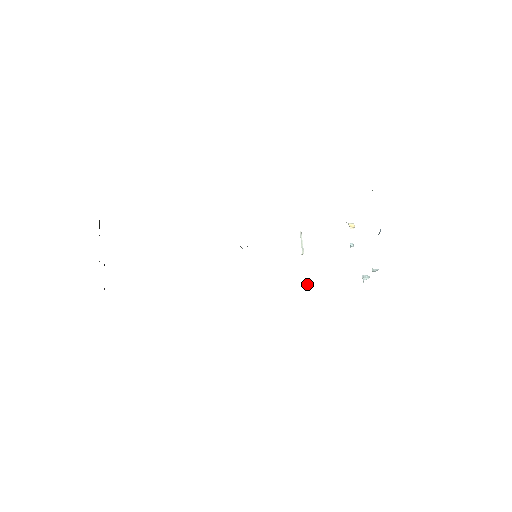
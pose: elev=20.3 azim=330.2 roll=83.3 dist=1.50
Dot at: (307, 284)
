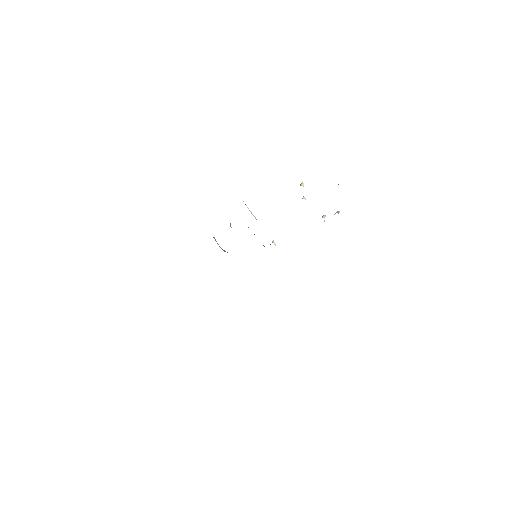
Dot at: (273, 242)
